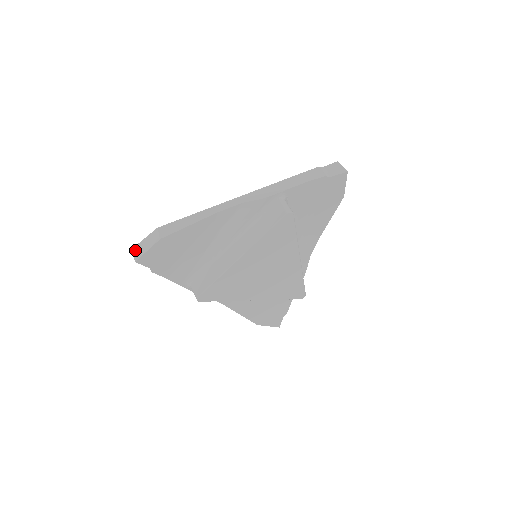
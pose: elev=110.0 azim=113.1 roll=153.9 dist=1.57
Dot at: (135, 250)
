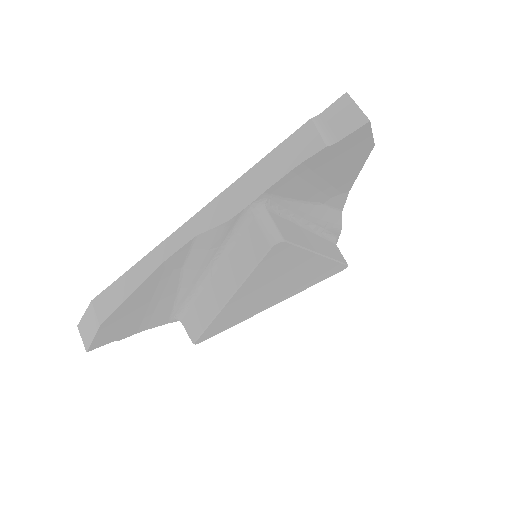
Dot at: (80, 331)
